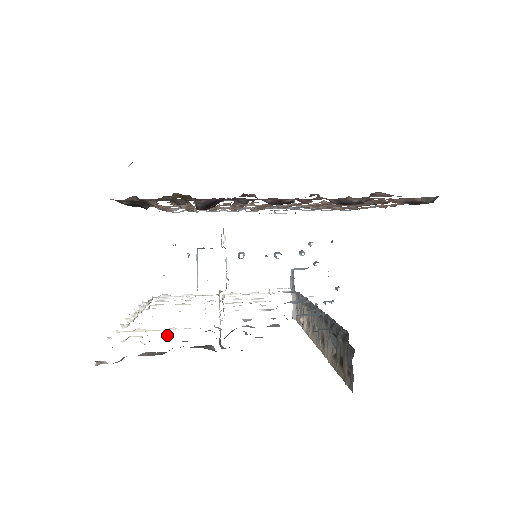
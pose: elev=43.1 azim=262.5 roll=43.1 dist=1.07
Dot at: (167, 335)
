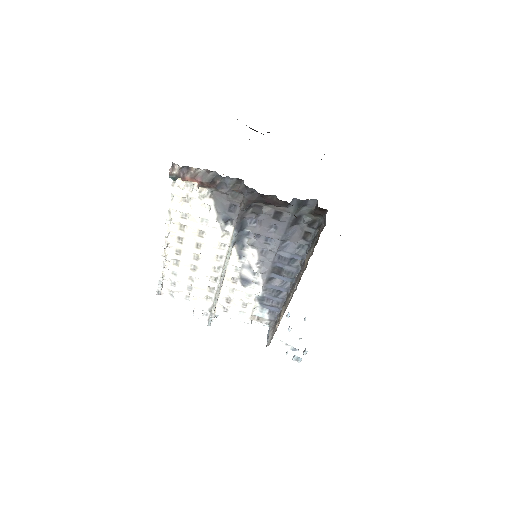
Dot at: (208, 195)
